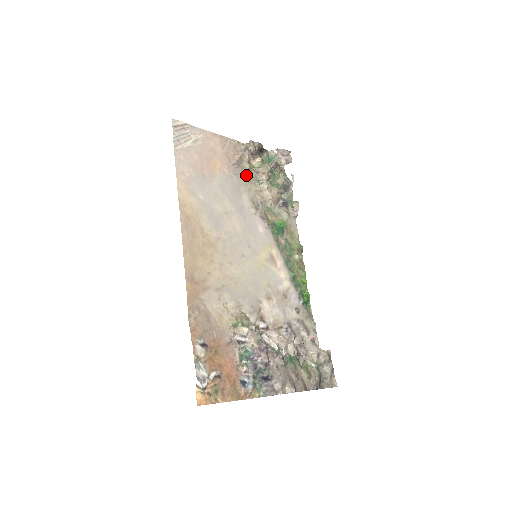
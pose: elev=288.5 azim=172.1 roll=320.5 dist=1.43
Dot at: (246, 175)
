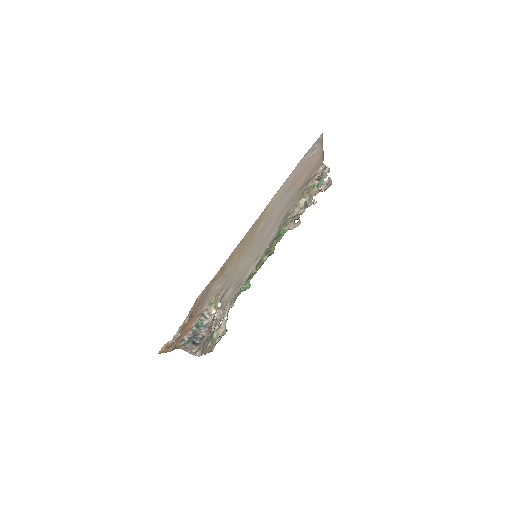
Dot at: (303, 191)
